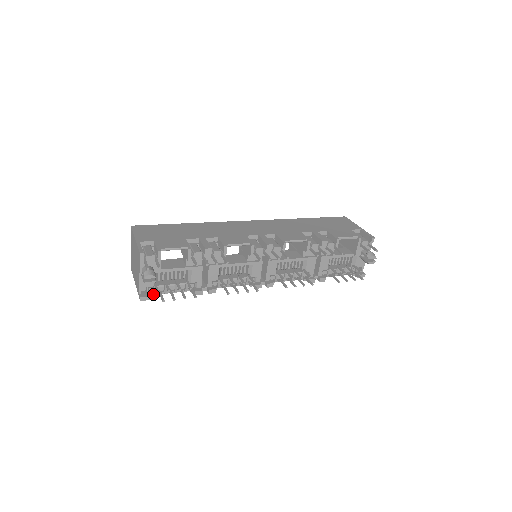
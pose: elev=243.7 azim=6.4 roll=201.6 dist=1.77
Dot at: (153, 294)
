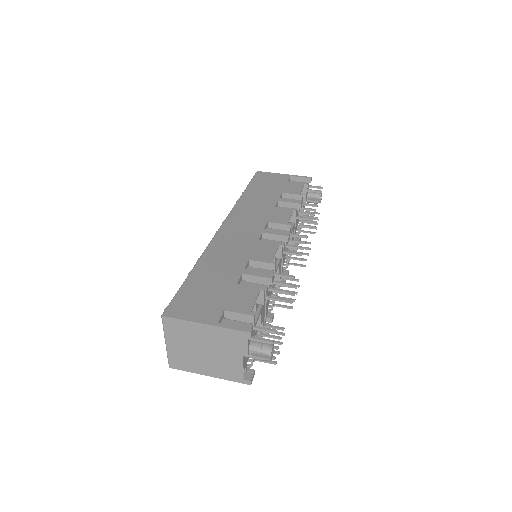
Dot at: occluded
